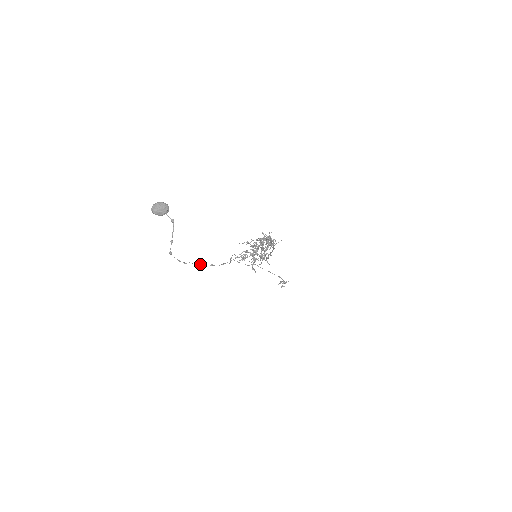
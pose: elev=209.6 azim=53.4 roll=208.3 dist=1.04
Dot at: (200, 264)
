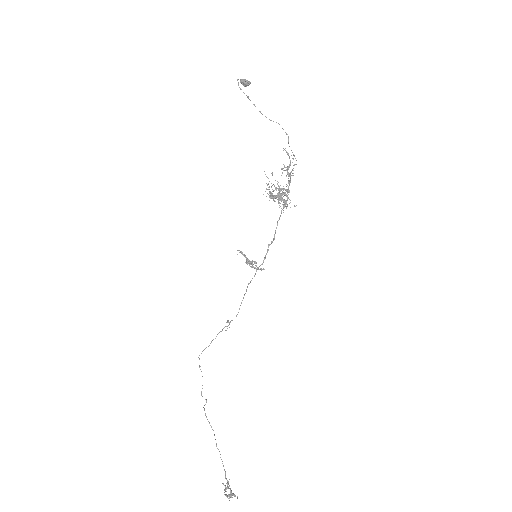
Dot at: (248, 97)
